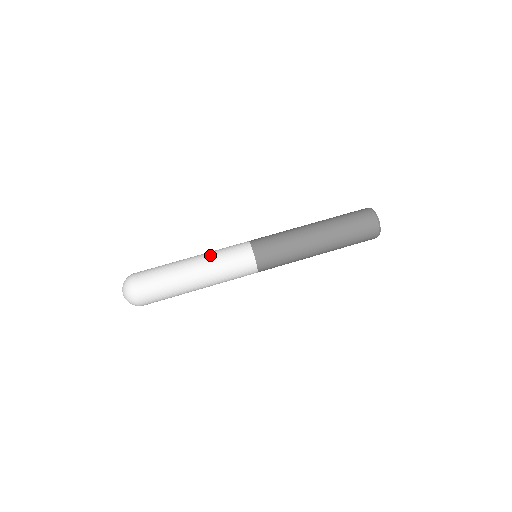
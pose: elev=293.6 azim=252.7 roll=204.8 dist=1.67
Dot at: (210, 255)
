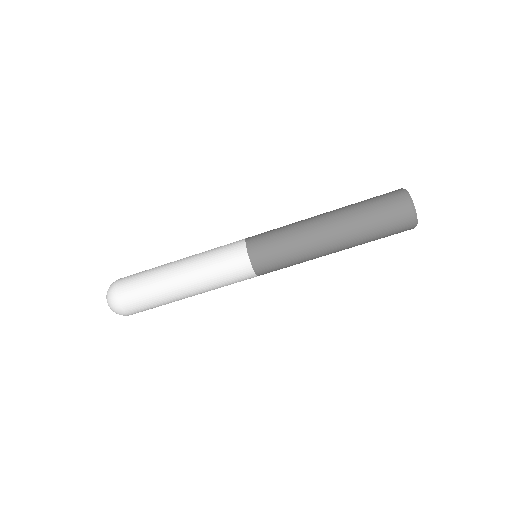
Dot at: (199, 267)
